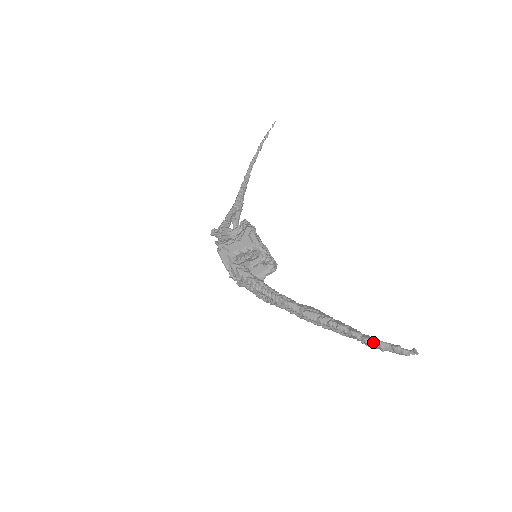
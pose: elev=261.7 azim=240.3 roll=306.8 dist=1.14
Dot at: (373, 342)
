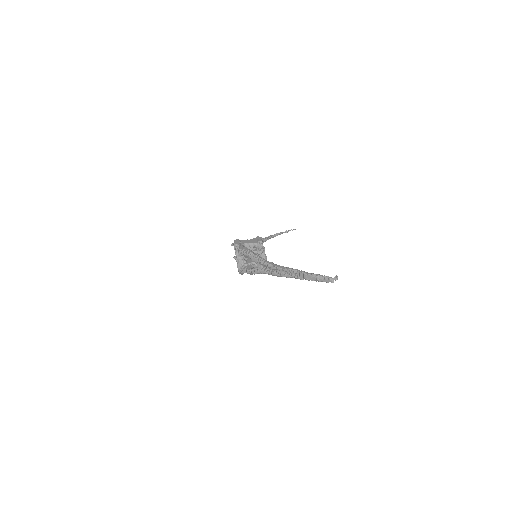
Dot at: (313, 273)
